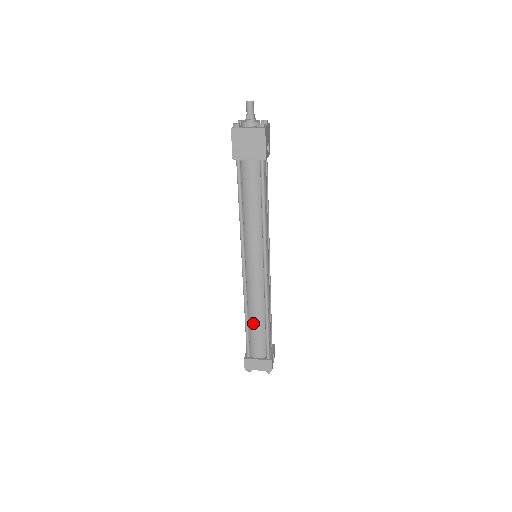
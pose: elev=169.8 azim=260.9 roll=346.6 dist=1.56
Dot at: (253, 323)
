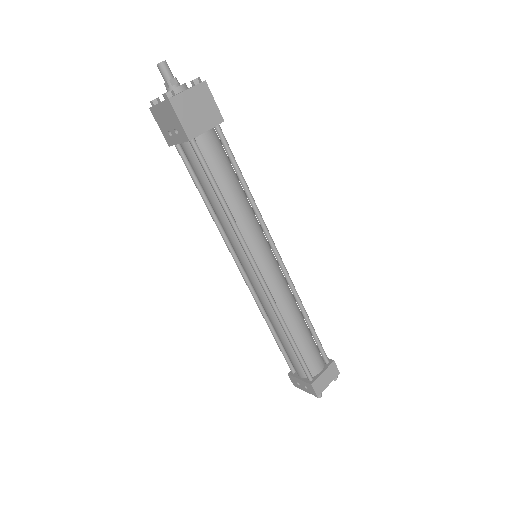
Dot at: (298, 334)
